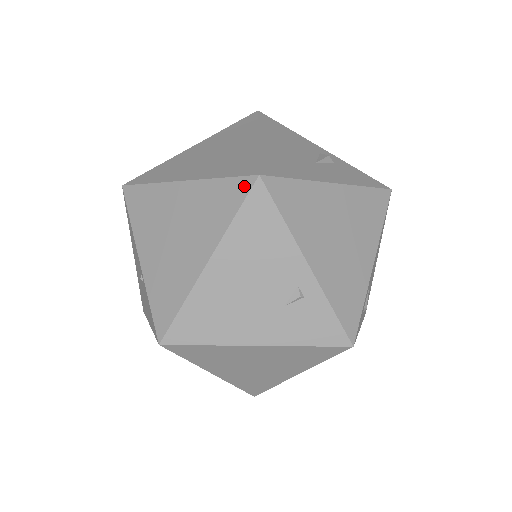
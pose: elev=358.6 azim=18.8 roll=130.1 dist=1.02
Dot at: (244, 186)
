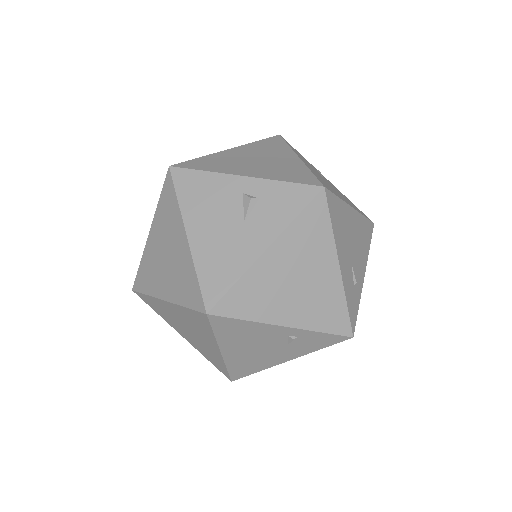
Dot at: (203, 318)
